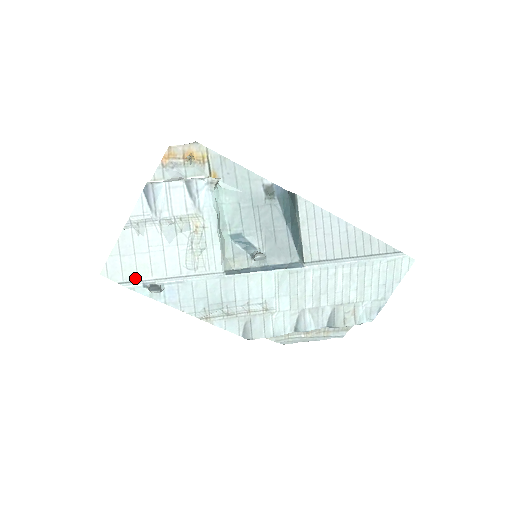
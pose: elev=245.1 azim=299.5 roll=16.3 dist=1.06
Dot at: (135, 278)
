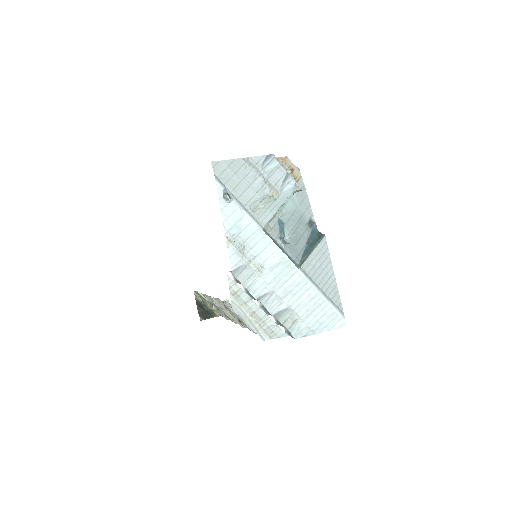
Dot at: (224, 182)
